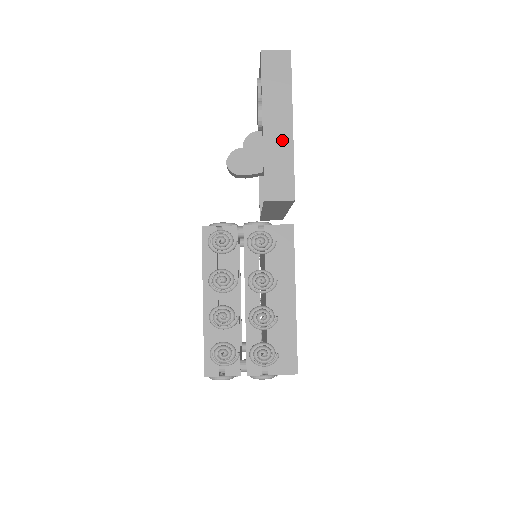
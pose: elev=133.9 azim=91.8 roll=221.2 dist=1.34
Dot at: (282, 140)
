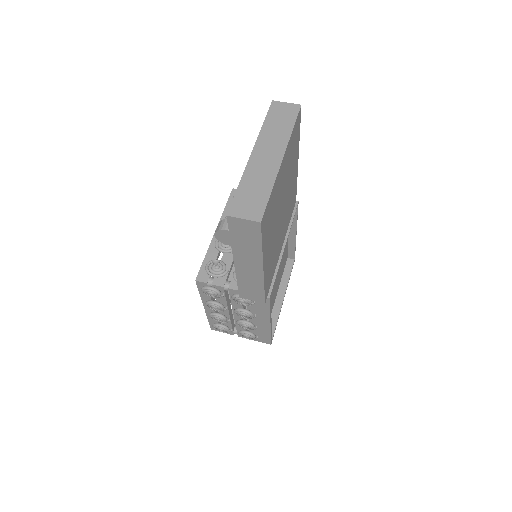
Dot at: (253, 274)
